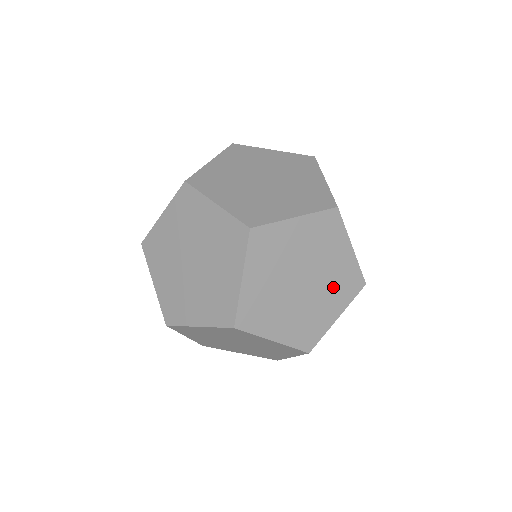
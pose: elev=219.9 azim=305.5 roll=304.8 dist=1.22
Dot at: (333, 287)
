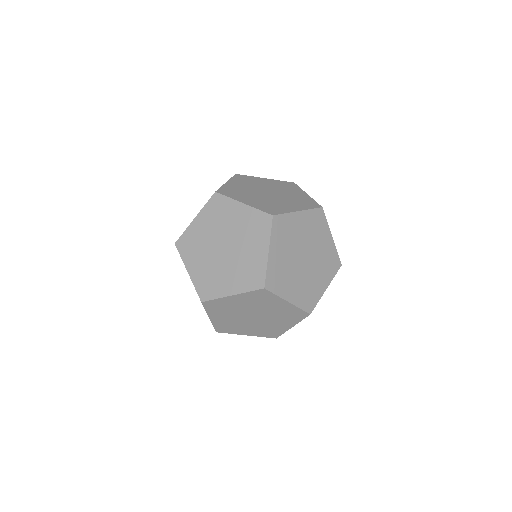
Dot at: (322, 265)
